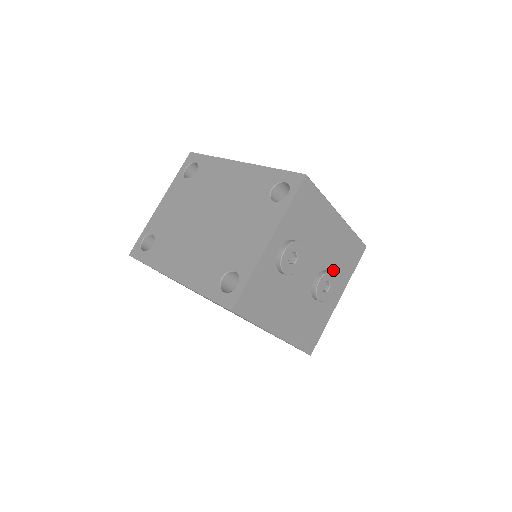
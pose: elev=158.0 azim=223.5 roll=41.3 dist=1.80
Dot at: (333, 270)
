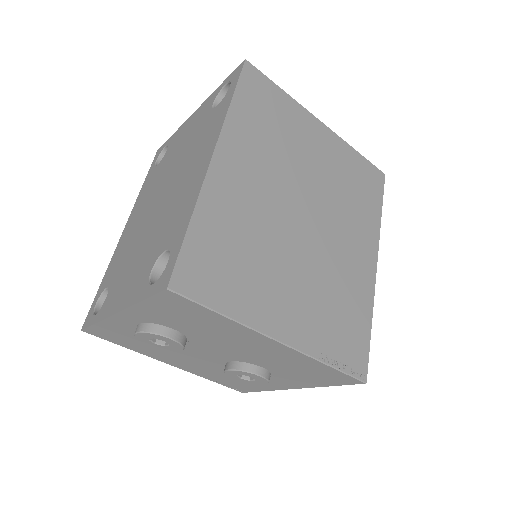
Dot at: (274, 369)
